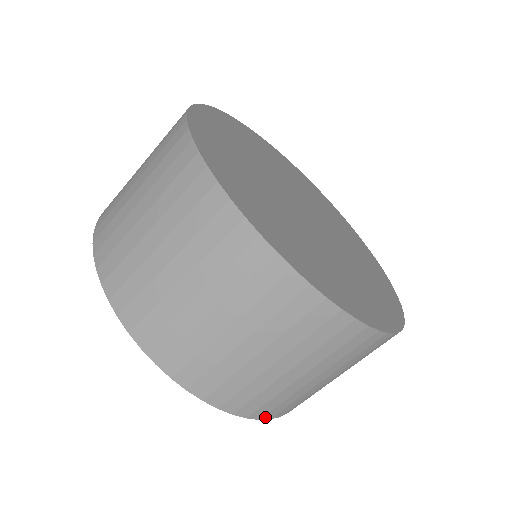
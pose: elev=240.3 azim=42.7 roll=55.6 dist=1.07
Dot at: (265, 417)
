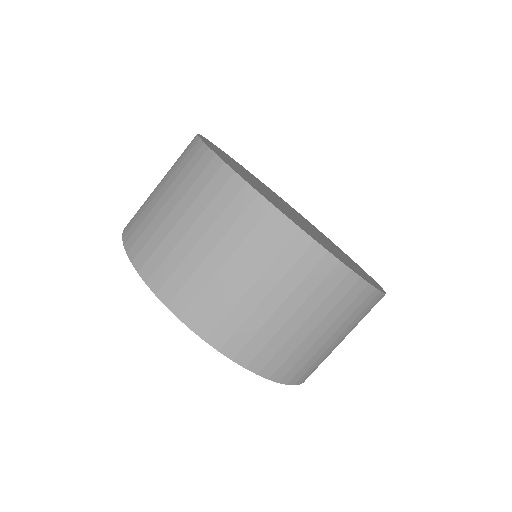
Dot at: occluded
